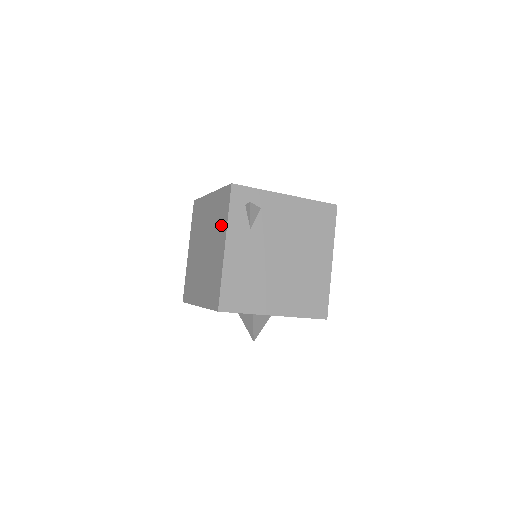
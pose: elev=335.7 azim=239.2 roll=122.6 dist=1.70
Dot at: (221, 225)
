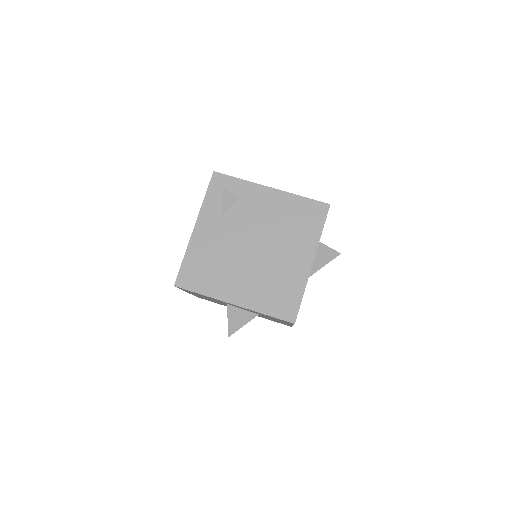
Dot at: occluded
